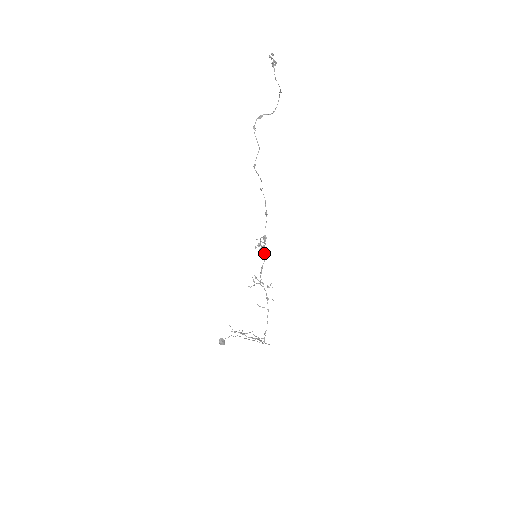
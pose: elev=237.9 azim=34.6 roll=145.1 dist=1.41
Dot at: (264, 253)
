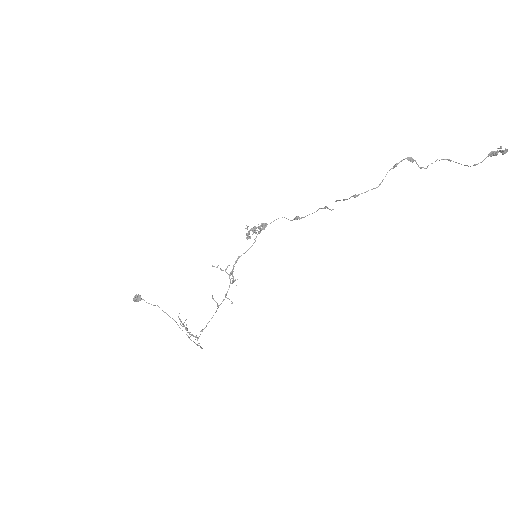
Dot at: (250, 238)
